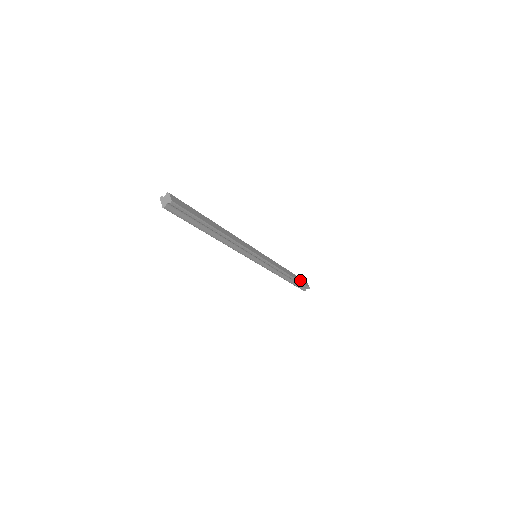
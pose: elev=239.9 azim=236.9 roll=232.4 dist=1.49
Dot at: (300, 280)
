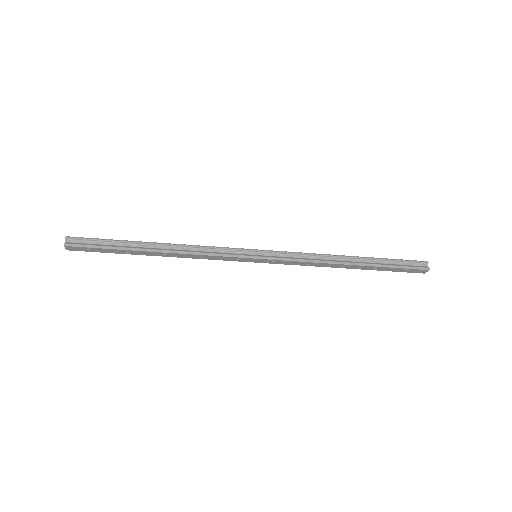
Dot at: (390, 260)
